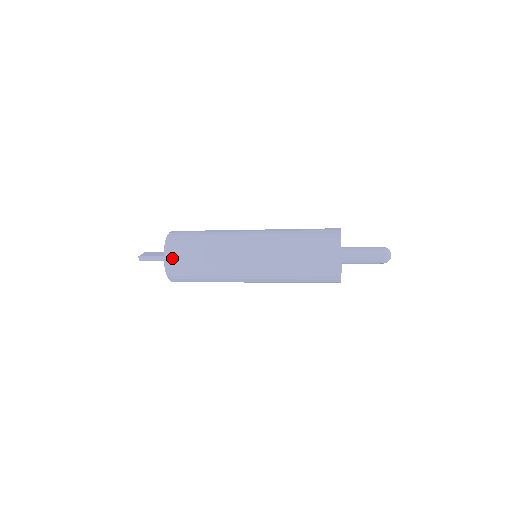
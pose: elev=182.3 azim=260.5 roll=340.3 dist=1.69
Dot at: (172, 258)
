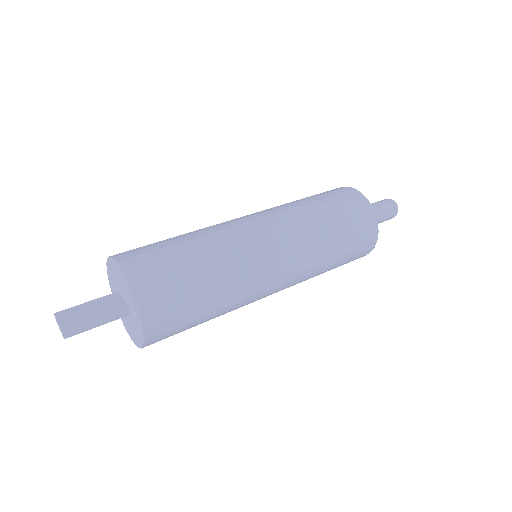
Dot at: (158, 318)
